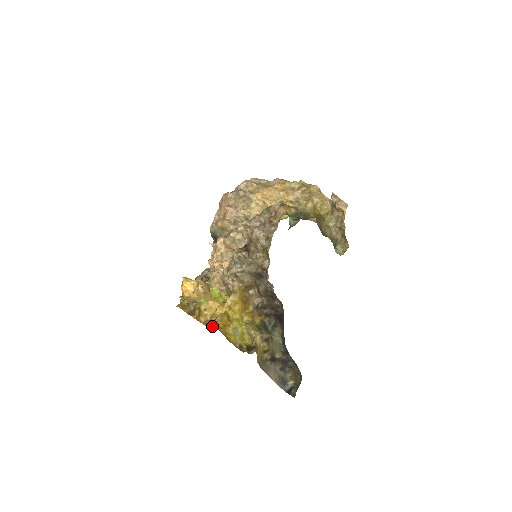
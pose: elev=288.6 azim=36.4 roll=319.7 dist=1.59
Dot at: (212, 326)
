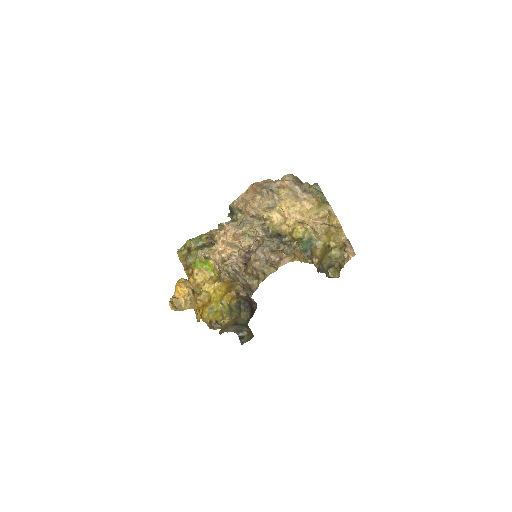
Dot at: occluded
